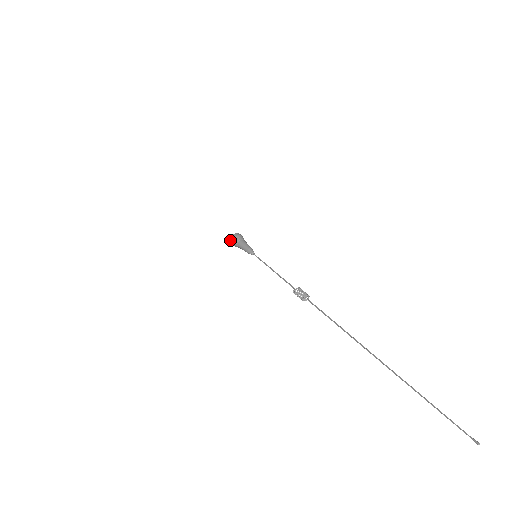
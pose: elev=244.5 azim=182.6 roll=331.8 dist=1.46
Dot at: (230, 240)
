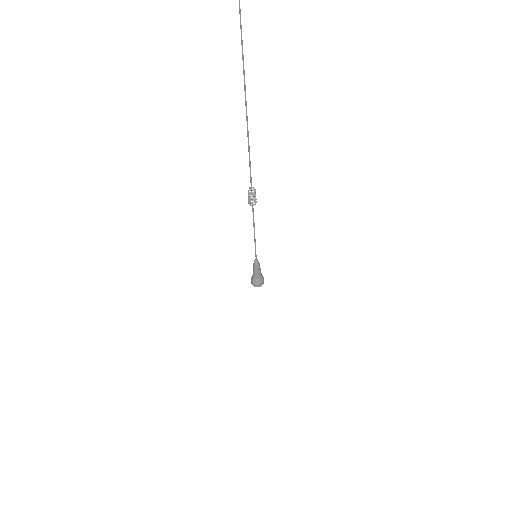
Dot at: occluded
